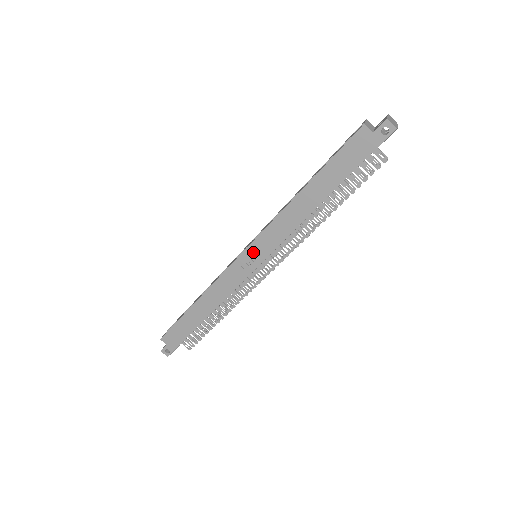
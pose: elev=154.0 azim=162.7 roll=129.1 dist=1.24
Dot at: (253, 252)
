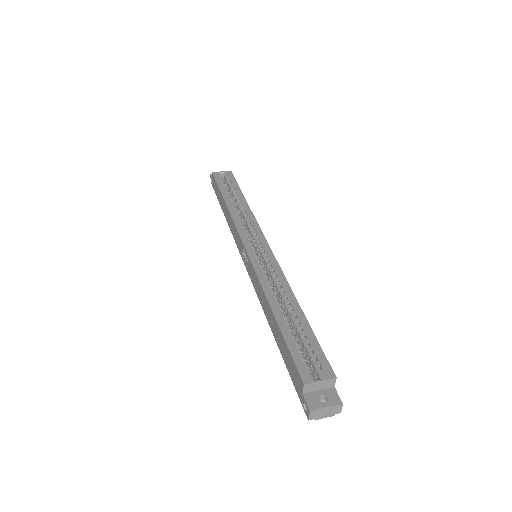
Dot at: (247, 257)
